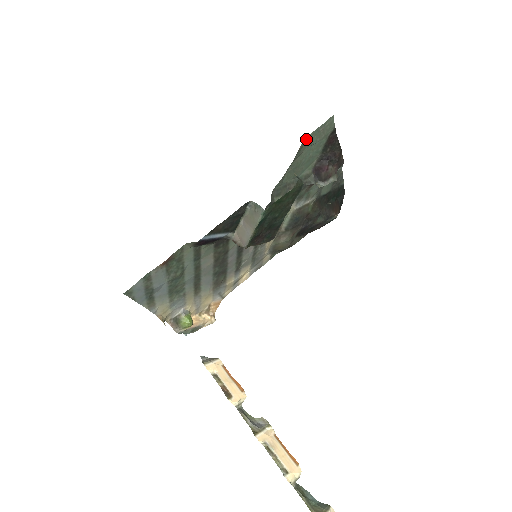
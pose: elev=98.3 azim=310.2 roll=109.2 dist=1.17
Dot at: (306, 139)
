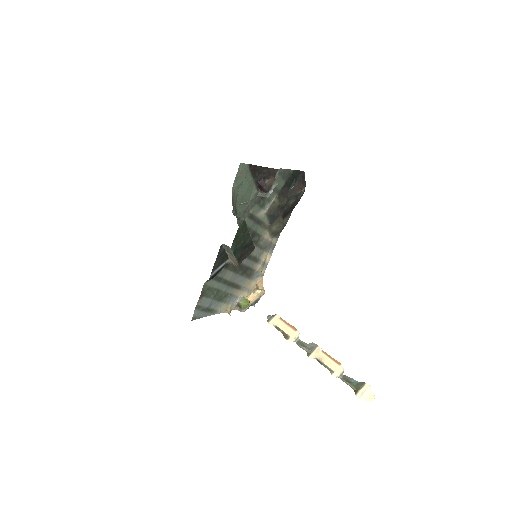
Dot at: (233, 187)
